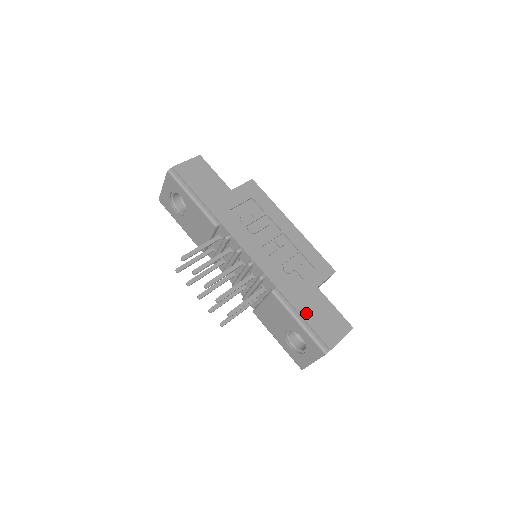
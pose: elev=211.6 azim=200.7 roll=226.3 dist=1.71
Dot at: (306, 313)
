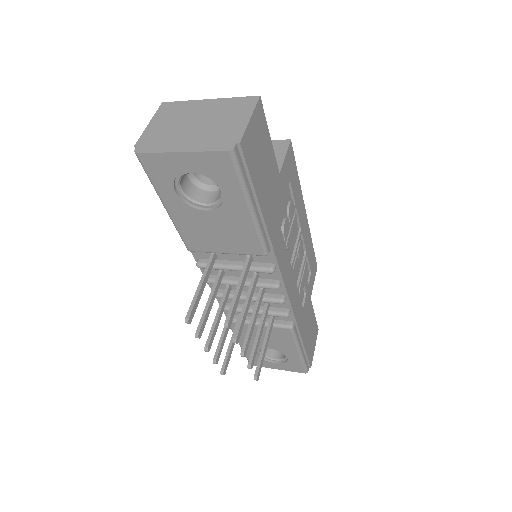
Dot at: (306, 339)
